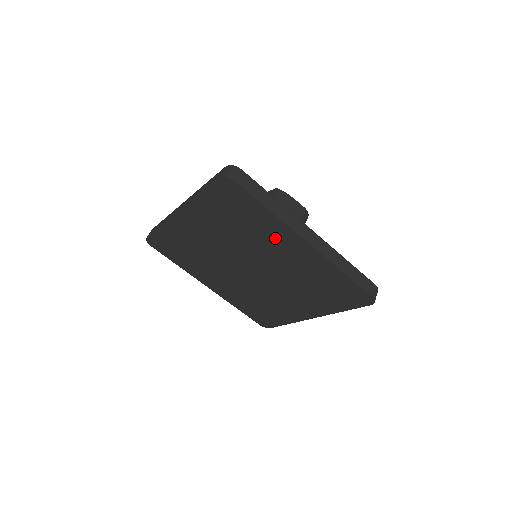
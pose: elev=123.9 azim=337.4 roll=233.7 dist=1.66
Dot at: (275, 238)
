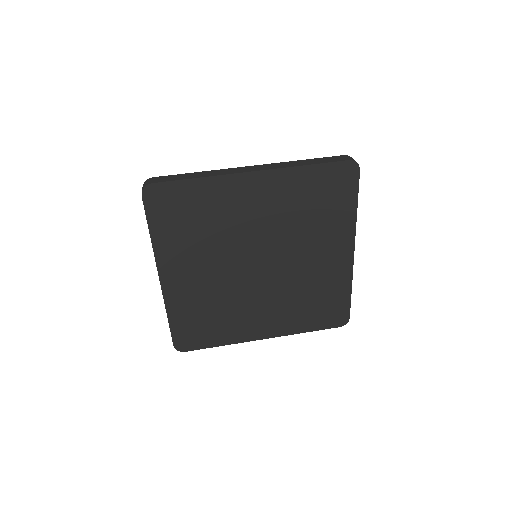
Dot at: (233, 202)
